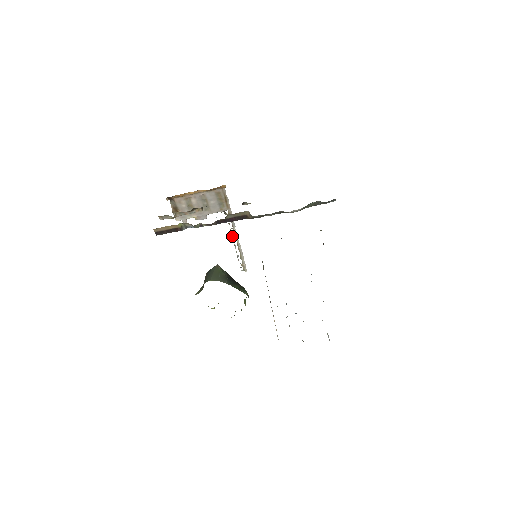
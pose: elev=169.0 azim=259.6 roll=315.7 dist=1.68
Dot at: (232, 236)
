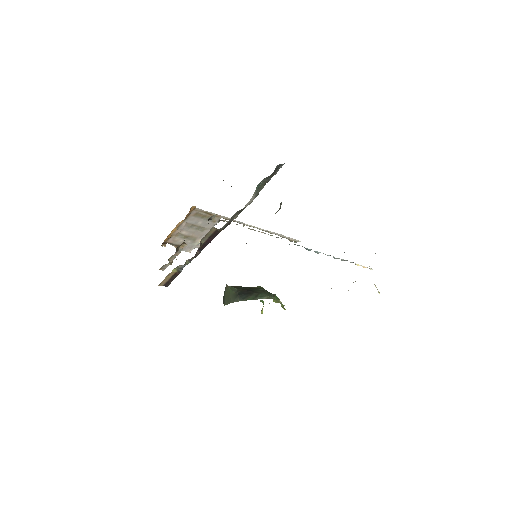
Dot at: (252, 229)
